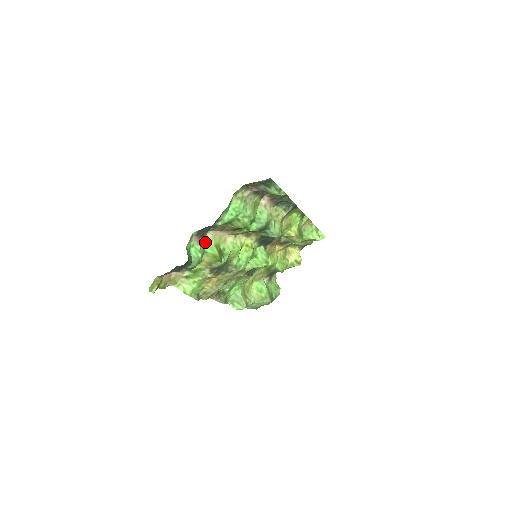
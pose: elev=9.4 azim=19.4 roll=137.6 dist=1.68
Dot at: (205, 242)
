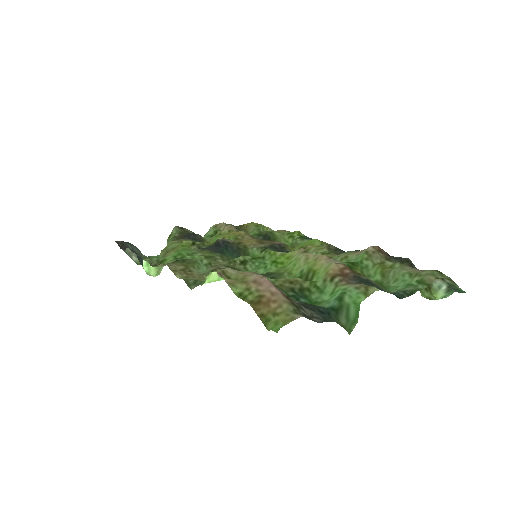
Dot at: (329, 273)
